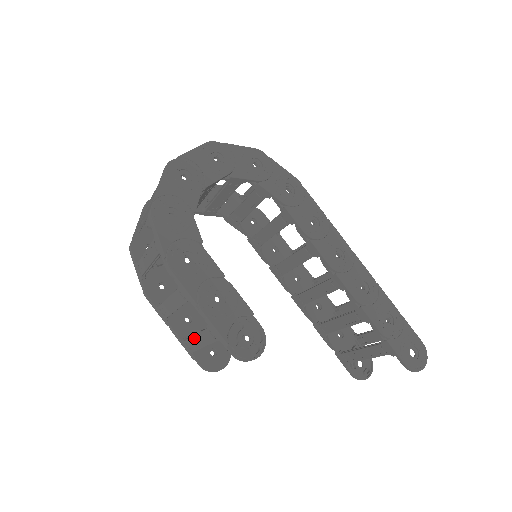
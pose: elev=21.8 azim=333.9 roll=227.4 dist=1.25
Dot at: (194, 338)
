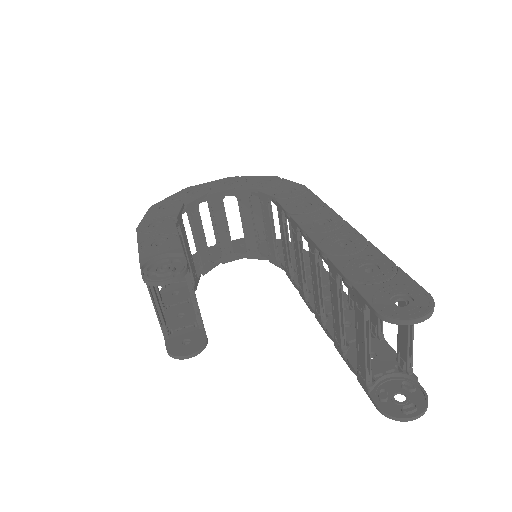
Dot at: occluded
